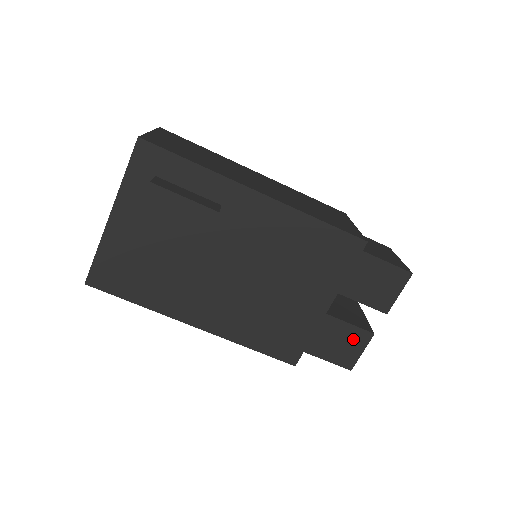
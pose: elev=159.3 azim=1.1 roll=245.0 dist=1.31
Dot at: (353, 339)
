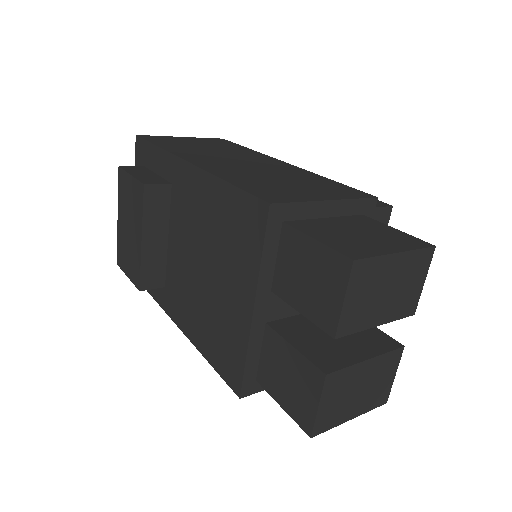
Dot at: (303, 378)
